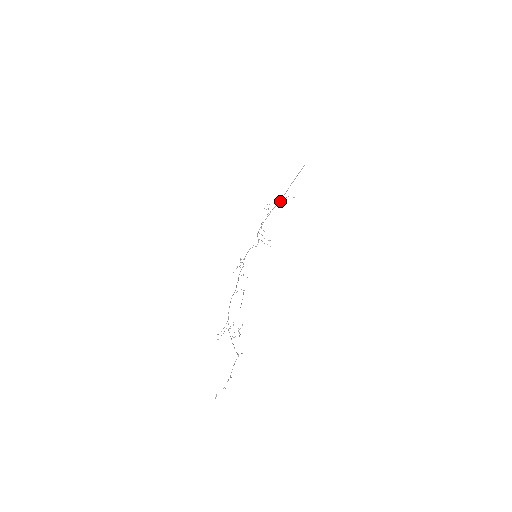
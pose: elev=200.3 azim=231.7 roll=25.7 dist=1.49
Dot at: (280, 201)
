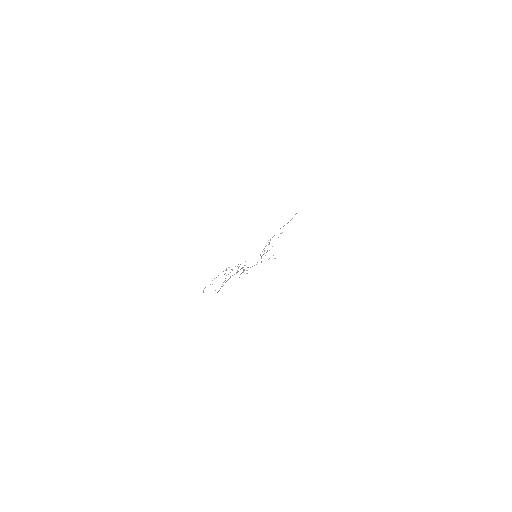
Dot at: occluded
